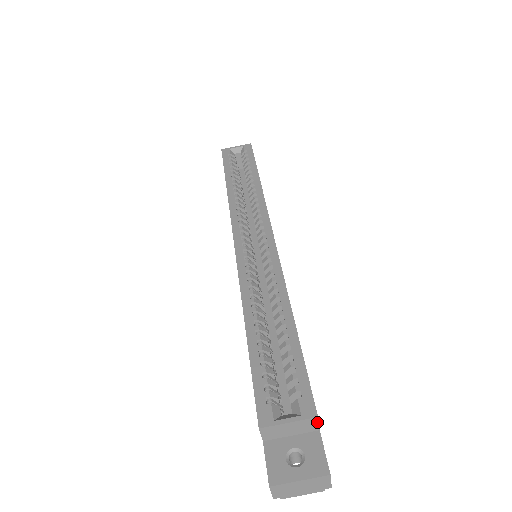
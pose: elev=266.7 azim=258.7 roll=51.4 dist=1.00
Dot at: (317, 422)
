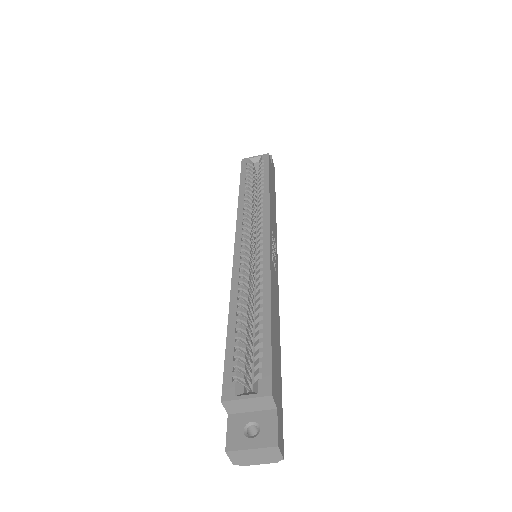
Dot at: (273, 400)
